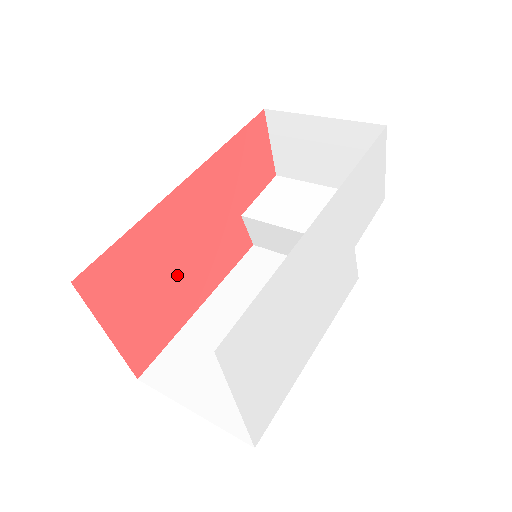
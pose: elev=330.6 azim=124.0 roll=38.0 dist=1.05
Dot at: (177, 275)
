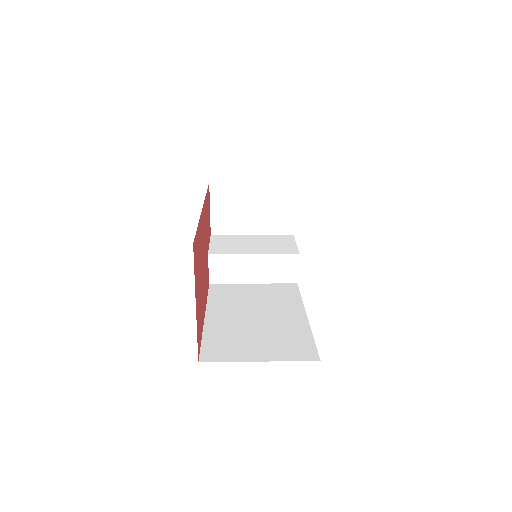
Dot at: (202, 279)
